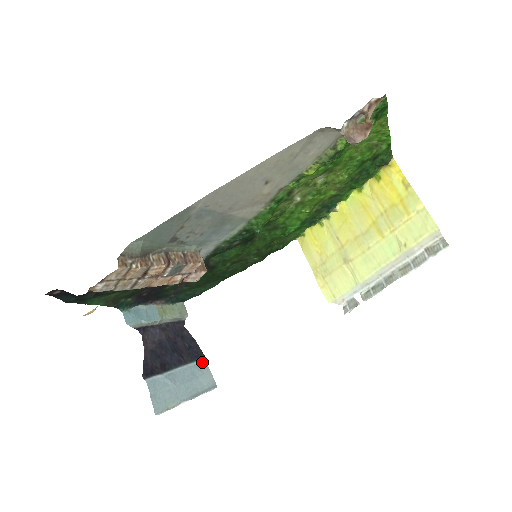
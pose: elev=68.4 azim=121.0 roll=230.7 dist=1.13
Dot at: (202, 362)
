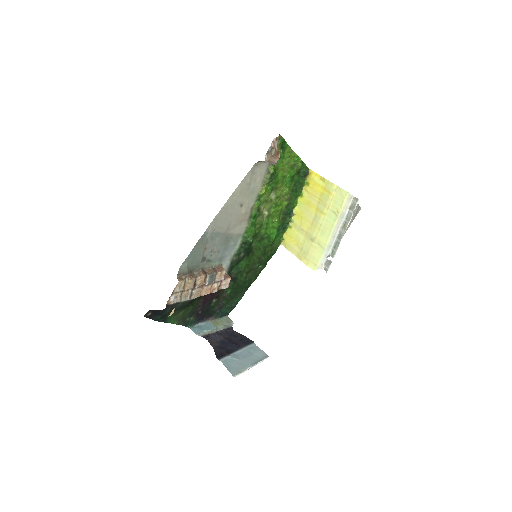
Dot at: (253, 345)
